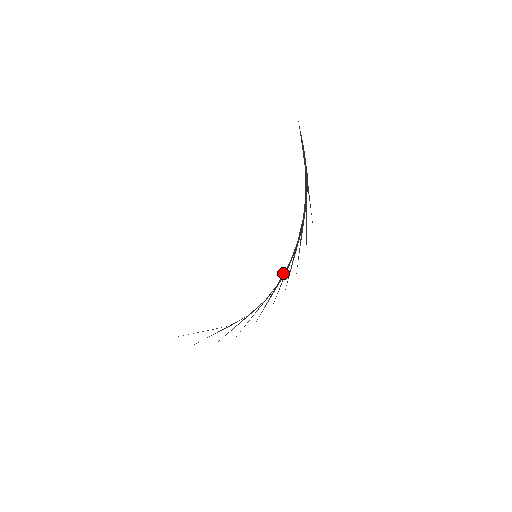
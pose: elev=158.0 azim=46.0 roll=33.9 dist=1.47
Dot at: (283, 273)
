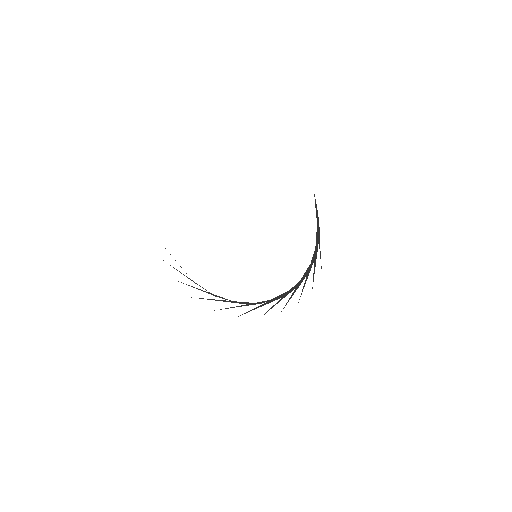
Dot at: (282, 294)
